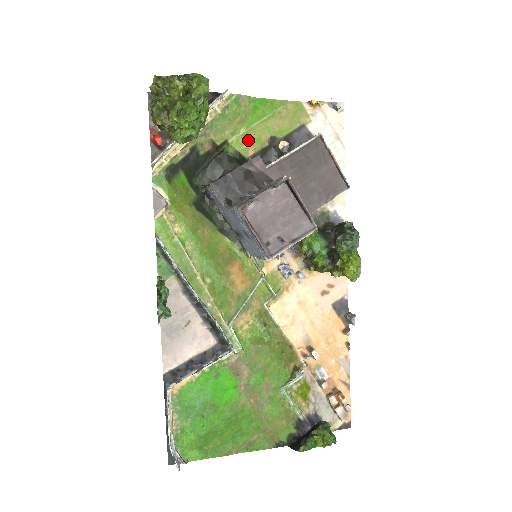
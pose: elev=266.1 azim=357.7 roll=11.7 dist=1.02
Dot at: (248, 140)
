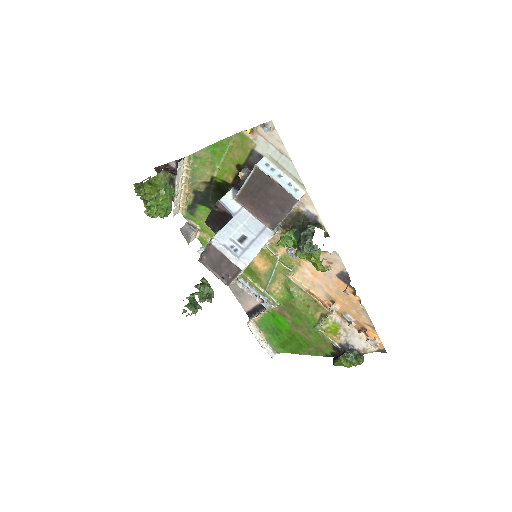
Dot at: (225, 171)
